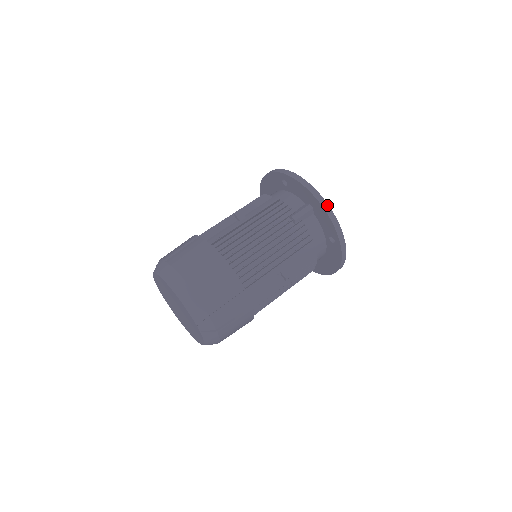
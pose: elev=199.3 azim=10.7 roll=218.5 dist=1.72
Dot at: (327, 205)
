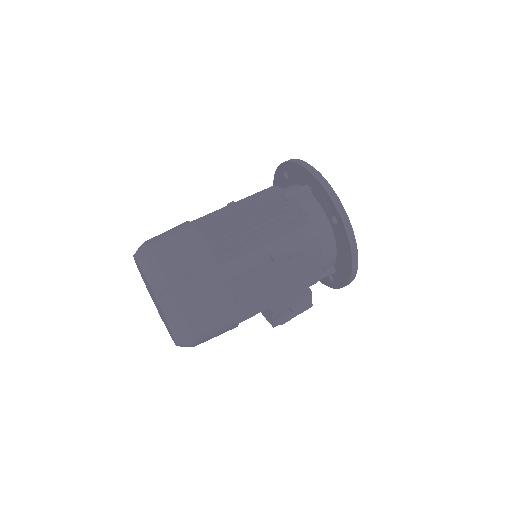
Dot at: (321, 176)
